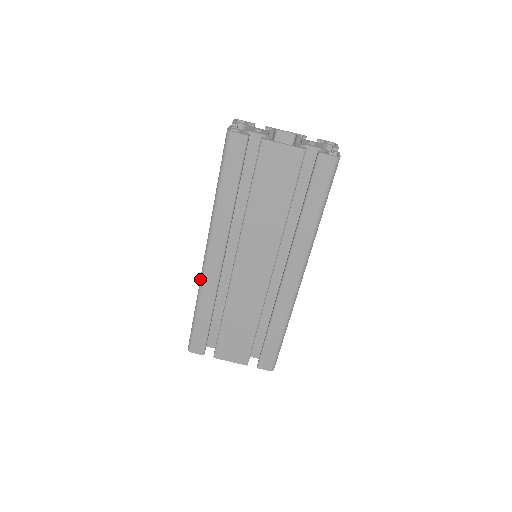
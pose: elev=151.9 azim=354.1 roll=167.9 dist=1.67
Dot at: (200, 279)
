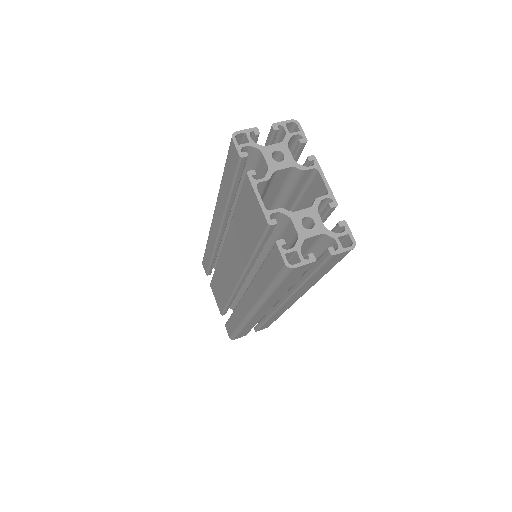
Dot at: occluded
